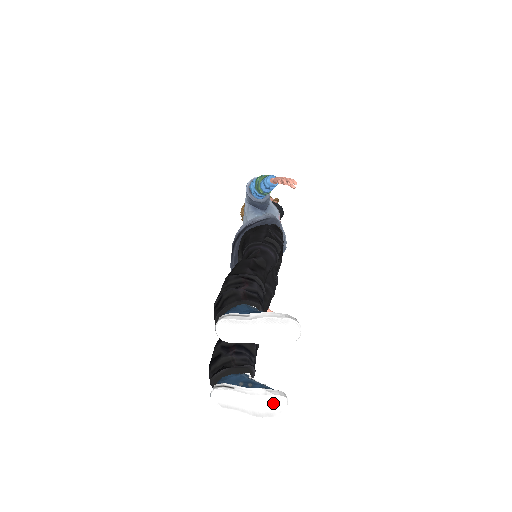
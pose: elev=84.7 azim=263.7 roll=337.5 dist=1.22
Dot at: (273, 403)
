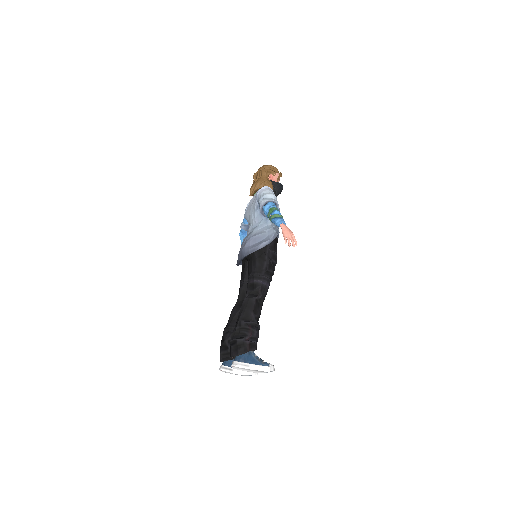
Dot at: (250, 375)
